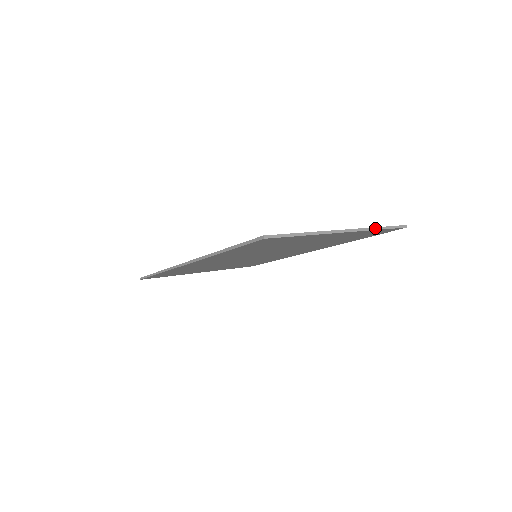
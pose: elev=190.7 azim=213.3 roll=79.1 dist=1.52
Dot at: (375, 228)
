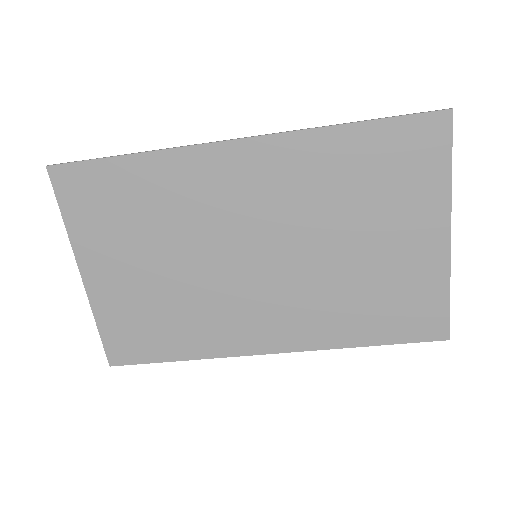
Dot at: (449, 286)
